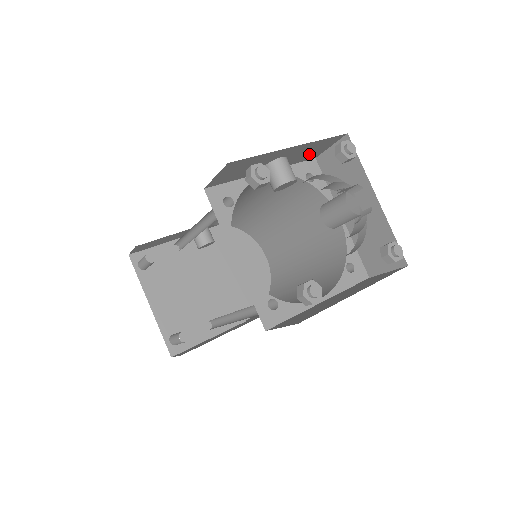
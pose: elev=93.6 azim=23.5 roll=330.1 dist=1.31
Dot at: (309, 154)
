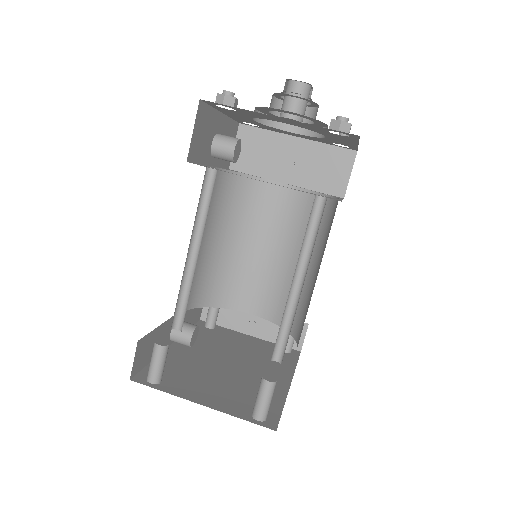
Dot at: occluded
